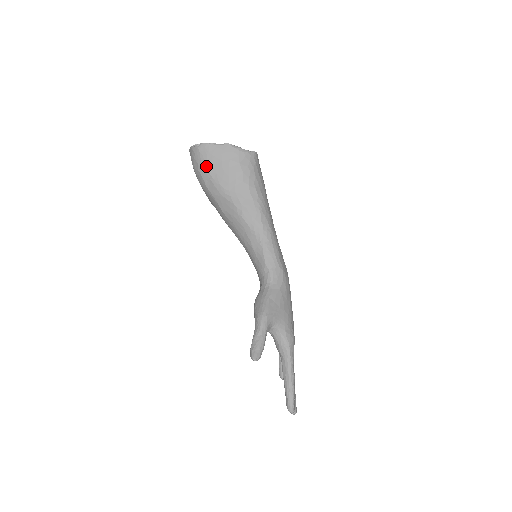
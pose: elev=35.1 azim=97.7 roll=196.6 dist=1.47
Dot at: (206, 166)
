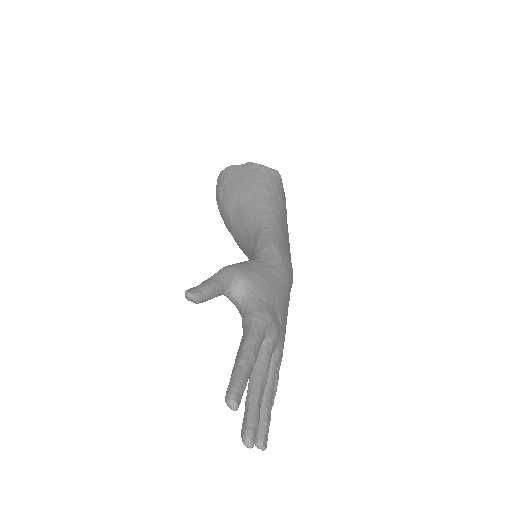
Dot at: (224, 181)
